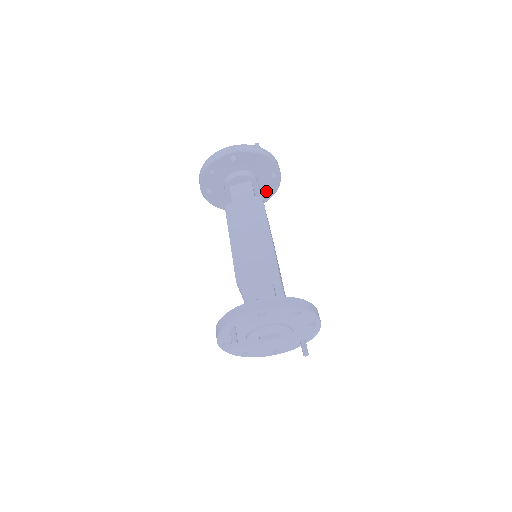
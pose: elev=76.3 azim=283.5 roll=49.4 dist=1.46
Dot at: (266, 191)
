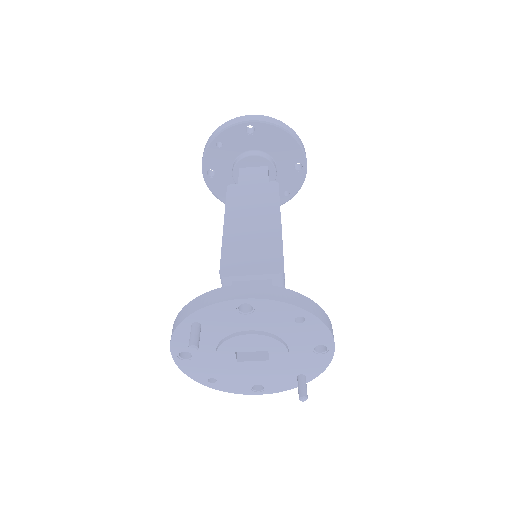
Dot at: (285, 189)
